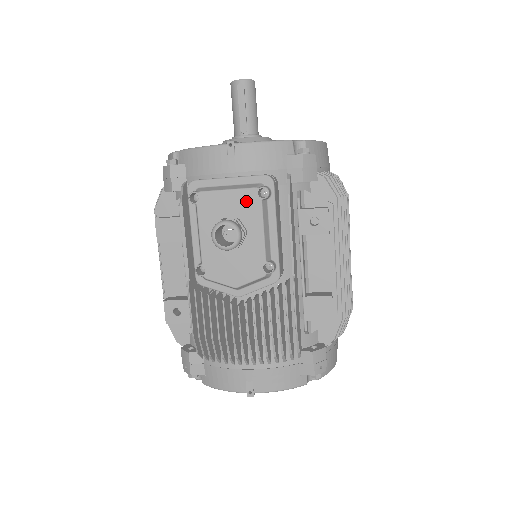
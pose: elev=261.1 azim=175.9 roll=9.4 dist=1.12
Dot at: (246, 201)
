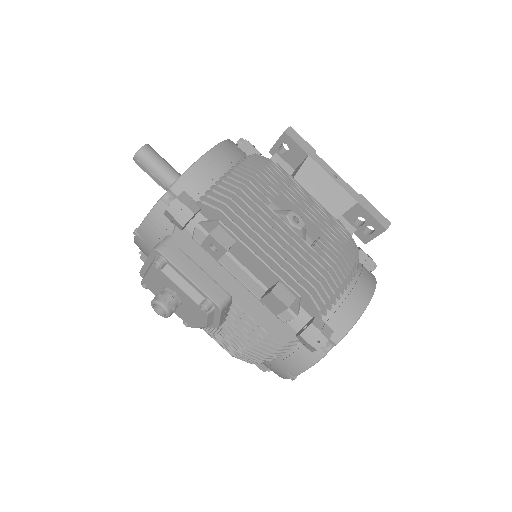
Dot at: (157, 275)
